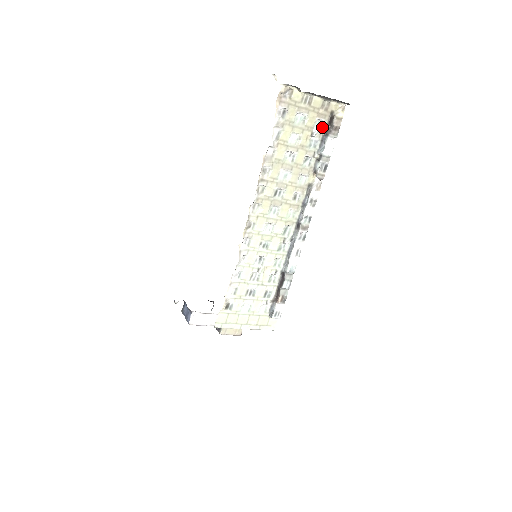
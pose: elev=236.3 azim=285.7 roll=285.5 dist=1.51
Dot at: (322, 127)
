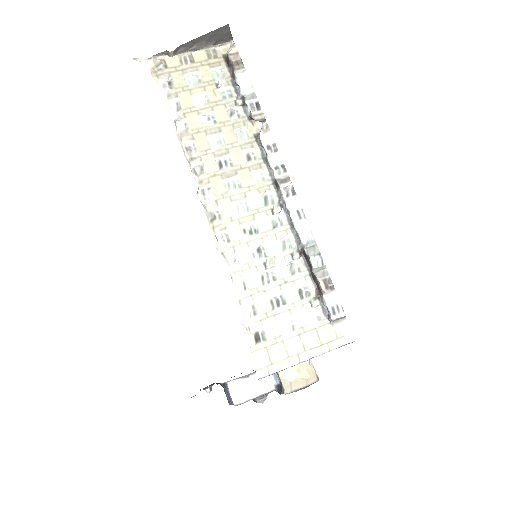
Dot at: (224, 75)
